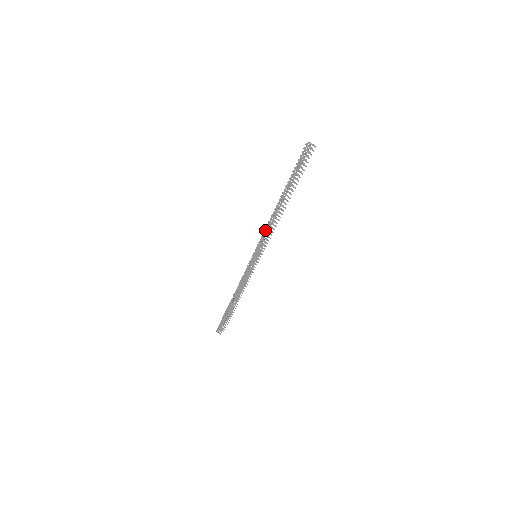
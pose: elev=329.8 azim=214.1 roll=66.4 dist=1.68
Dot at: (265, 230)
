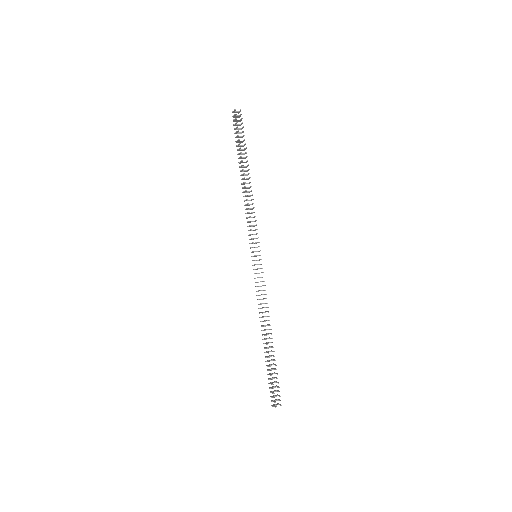
Dot at: (247, 217)
